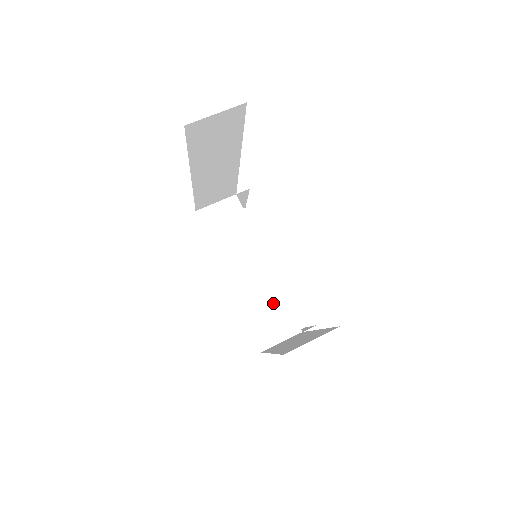
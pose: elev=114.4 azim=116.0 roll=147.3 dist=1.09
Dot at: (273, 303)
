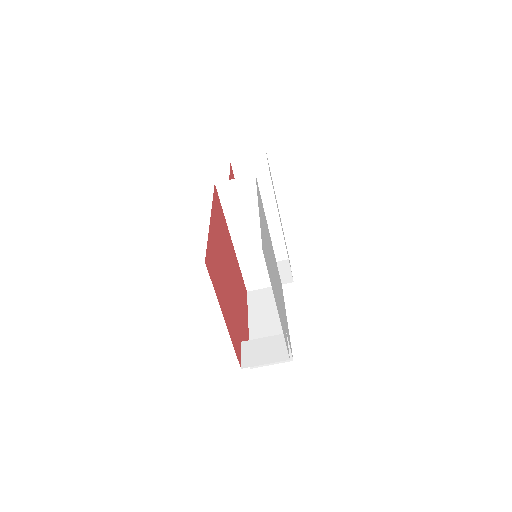
Dot at: (265, 263)
